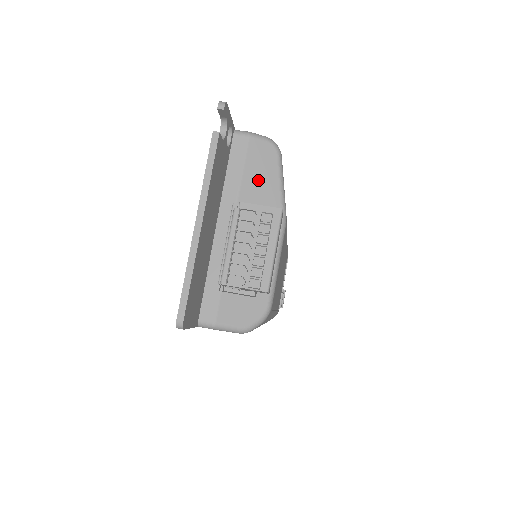
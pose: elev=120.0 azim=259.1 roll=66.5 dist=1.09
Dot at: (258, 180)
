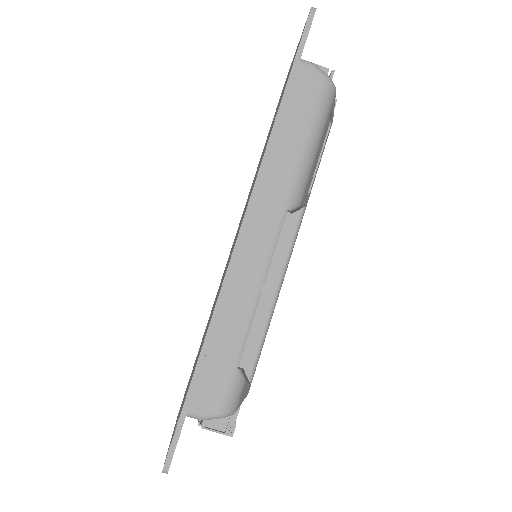
Dot at: occluded
